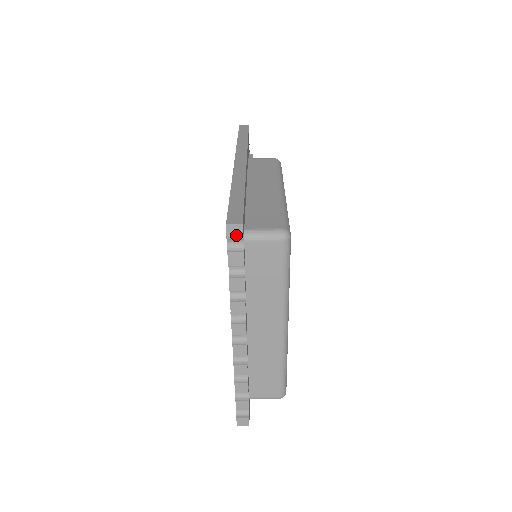
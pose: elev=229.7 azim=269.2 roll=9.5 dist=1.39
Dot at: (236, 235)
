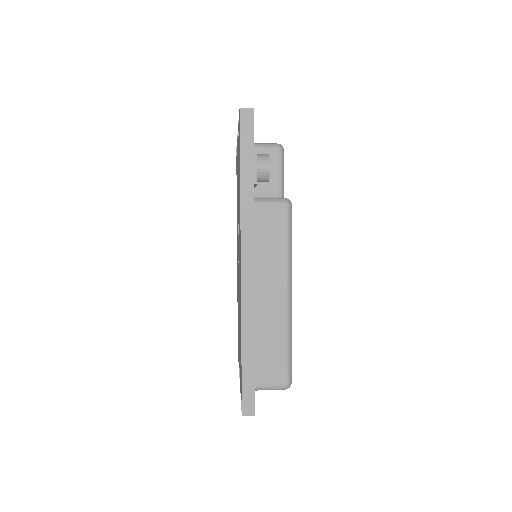
Dot at: occluded
